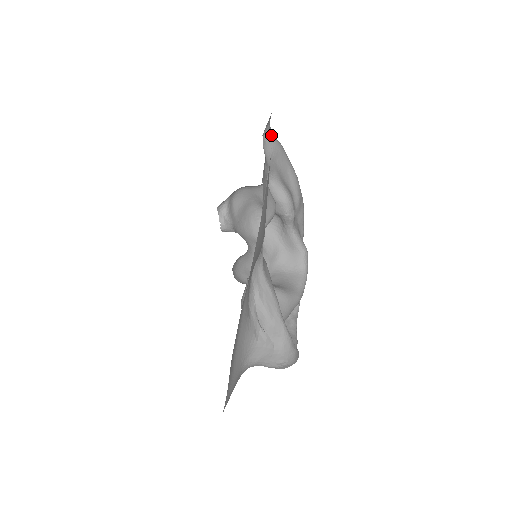
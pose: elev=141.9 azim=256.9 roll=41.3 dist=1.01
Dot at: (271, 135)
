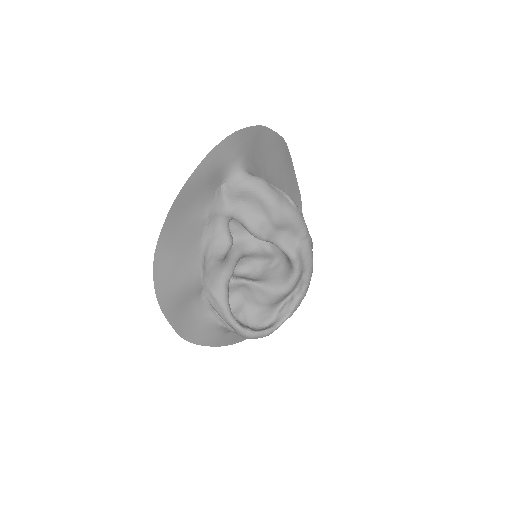
Dot at: (235, 178)
